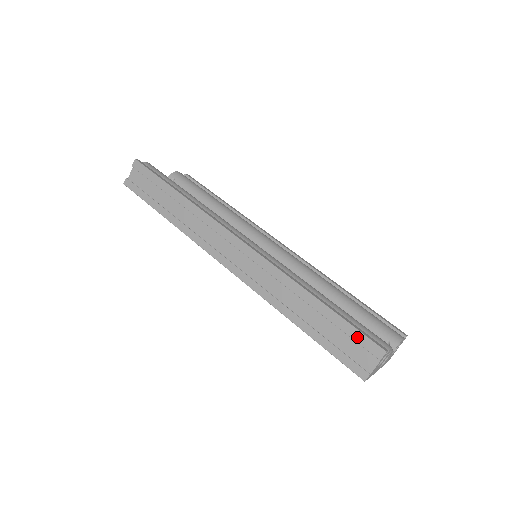
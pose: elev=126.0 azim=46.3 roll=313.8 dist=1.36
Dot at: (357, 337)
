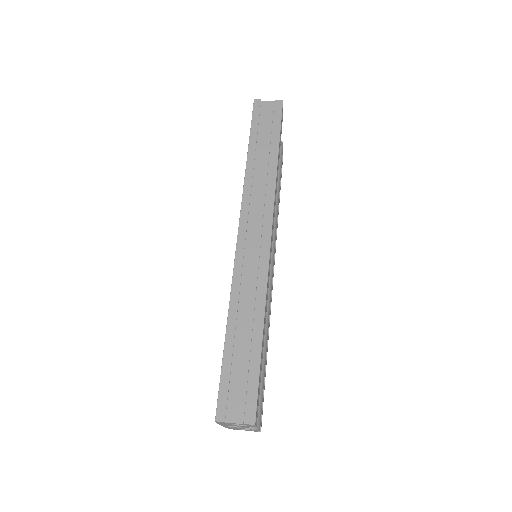
Dot at: (251, 390)
